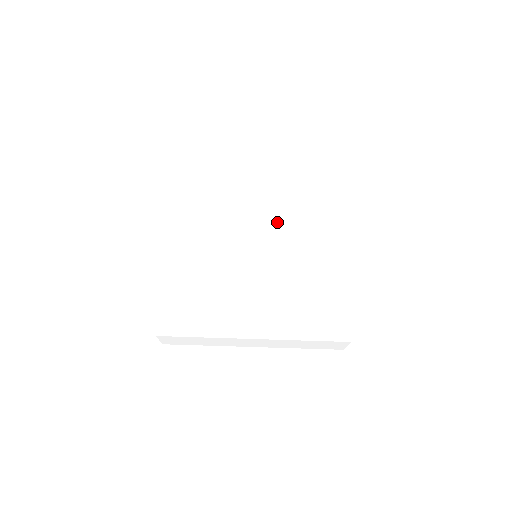
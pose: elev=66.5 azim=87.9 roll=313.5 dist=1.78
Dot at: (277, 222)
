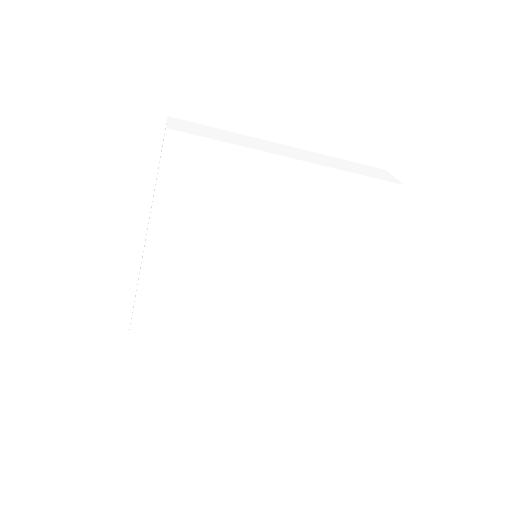
Dot at: (295, 238)
